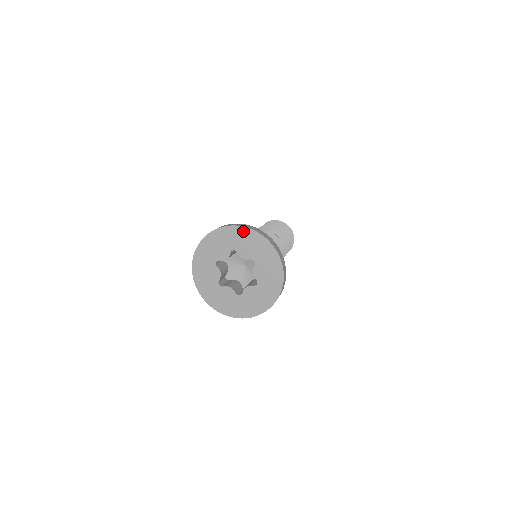
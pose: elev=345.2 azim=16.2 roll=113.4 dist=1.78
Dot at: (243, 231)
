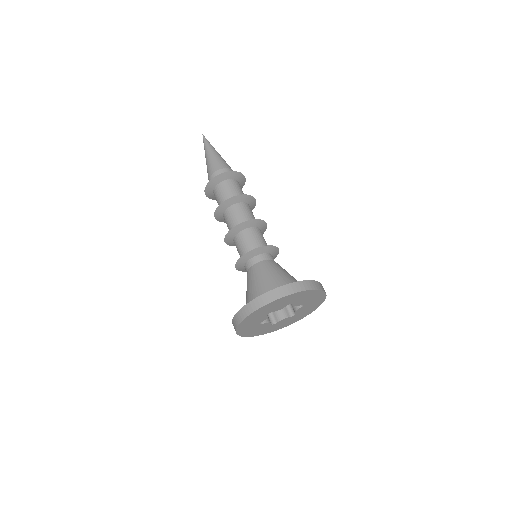
Dot at: (266, 307)
